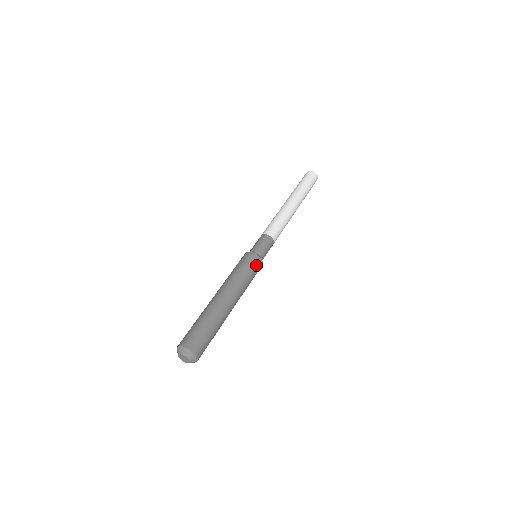
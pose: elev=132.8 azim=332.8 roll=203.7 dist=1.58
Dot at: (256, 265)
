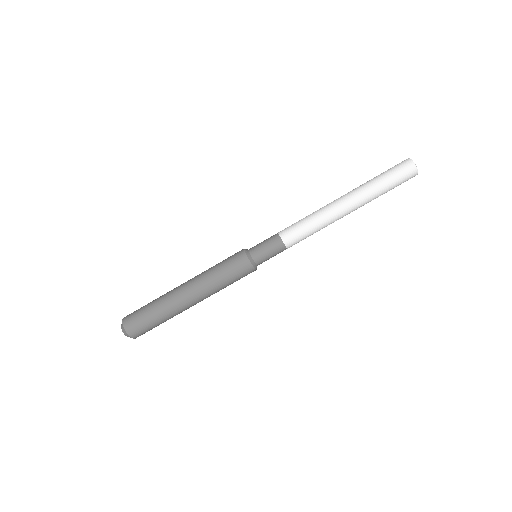
Dot at: occluded
